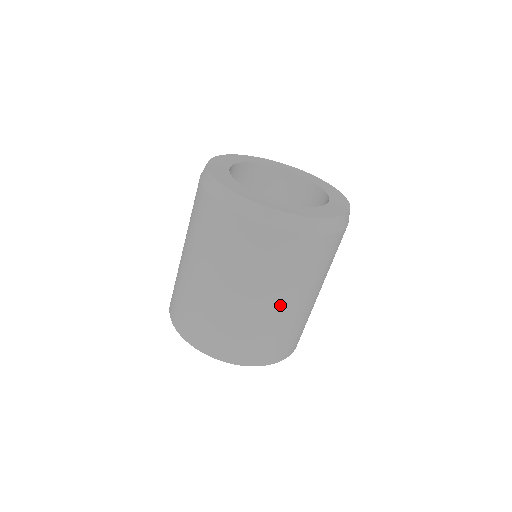
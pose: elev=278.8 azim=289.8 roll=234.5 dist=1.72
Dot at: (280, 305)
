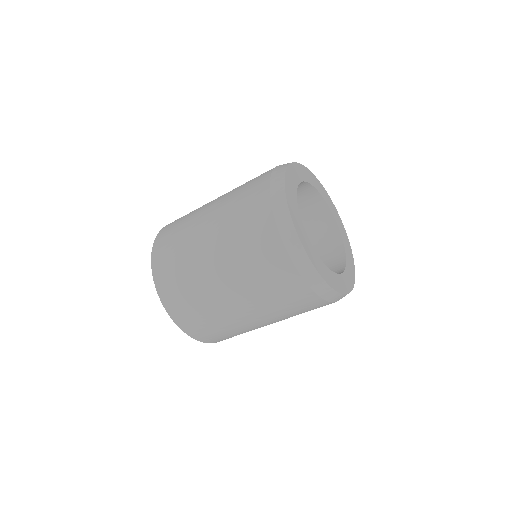
Dot at: (226, 290)
